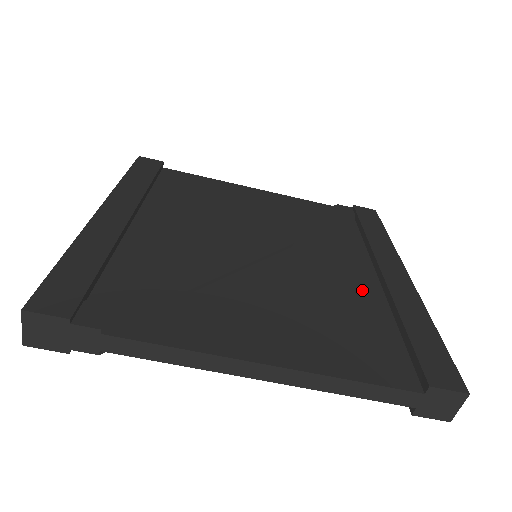
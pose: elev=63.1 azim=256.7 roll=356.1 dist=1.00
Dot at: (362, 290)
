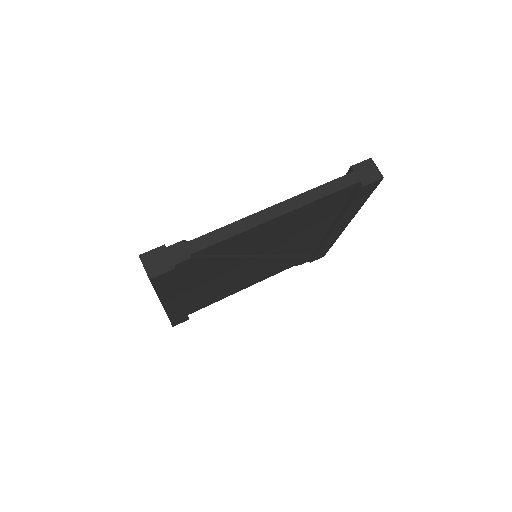
Dot at: occluded
